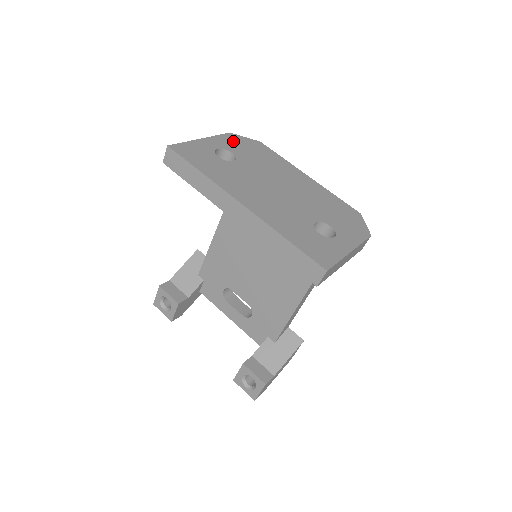
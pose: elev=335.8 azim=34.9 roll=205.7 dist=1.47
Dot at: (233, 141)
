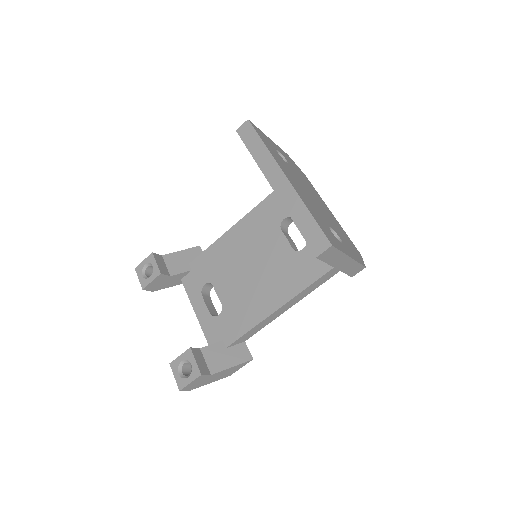
Dot at: (288, 158)
